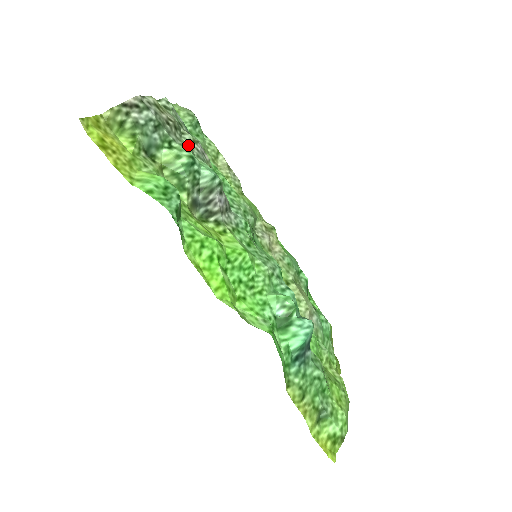
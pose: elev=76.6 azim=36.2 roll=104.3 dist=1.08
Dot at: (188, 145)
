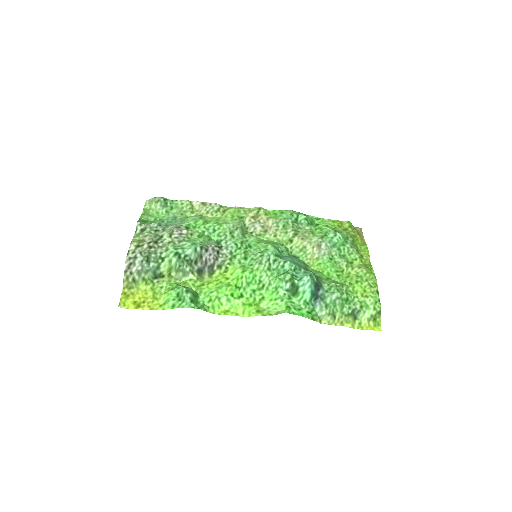
Dot at: (169, 243)
